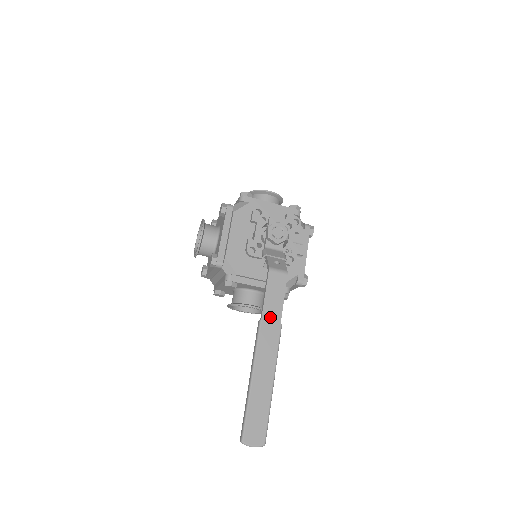
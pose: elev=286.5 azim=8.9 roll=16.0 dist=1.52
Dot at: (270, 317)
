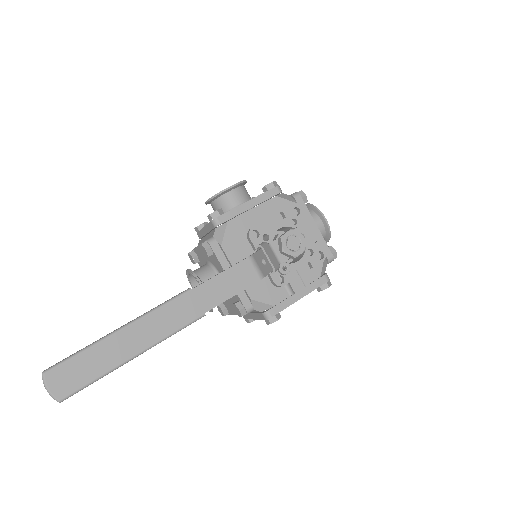
Dot at: (203, 296)
